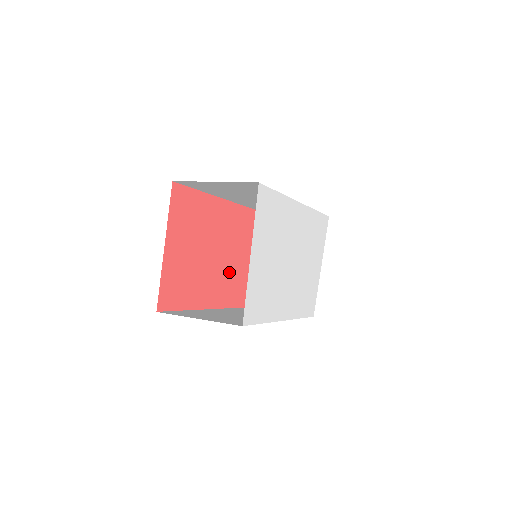
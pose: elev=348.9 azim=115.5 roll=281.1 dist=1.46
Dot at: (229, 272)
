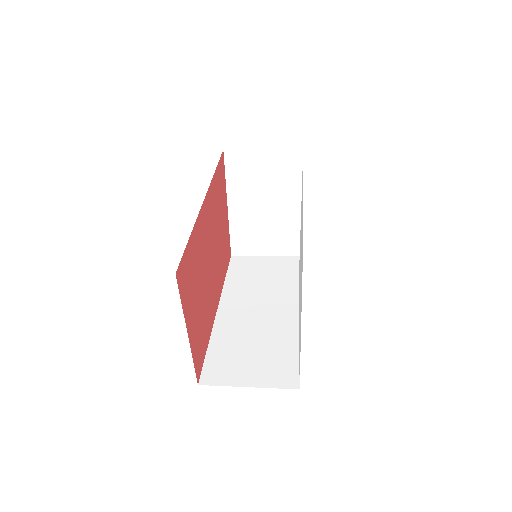
Dot at: (218, 258)
